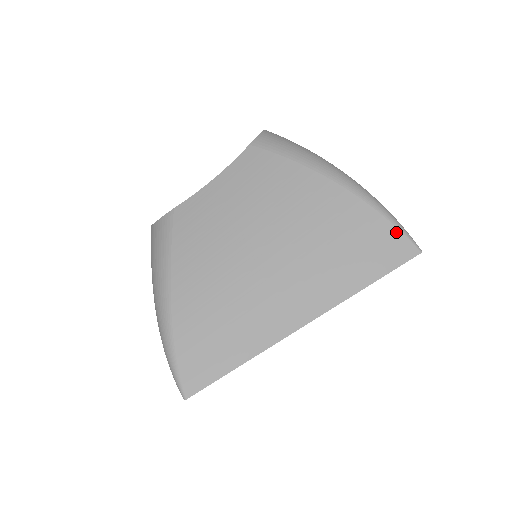
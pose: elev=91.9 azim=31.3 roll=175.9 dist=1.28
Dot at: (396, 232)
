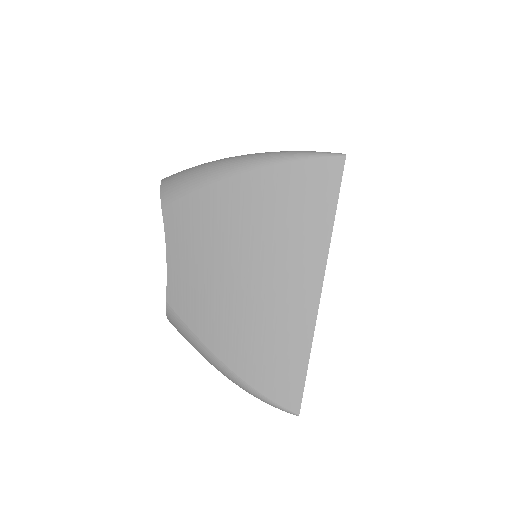
Dot at: (312, 163)
